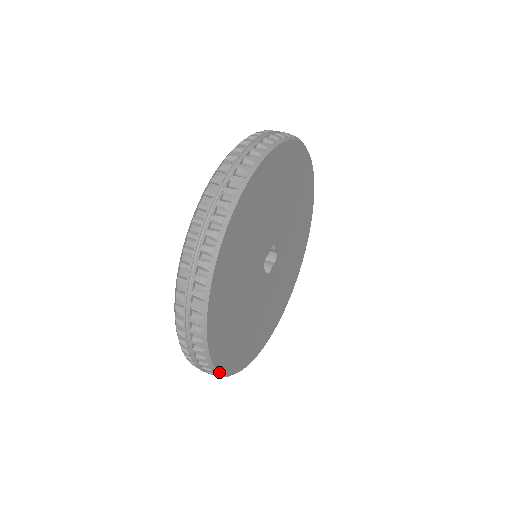
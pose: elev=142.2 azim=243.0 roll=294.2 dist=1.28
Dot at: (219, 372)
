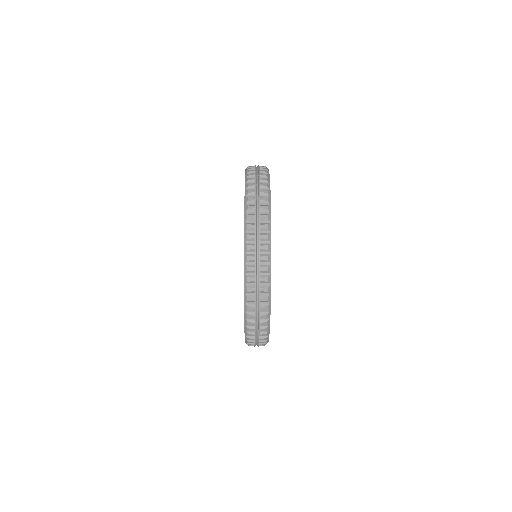
Dot at: occluded
